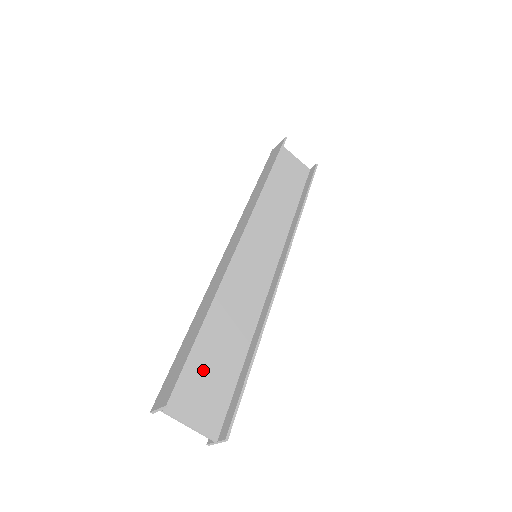
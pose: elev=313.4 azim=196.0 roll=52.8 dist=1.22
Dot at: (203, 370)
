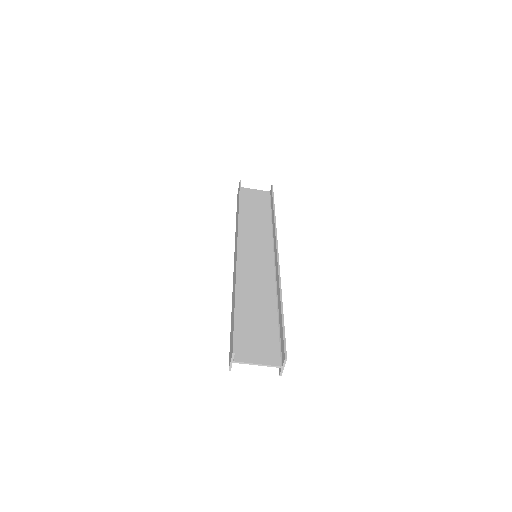
Dot at: (251, 331)
